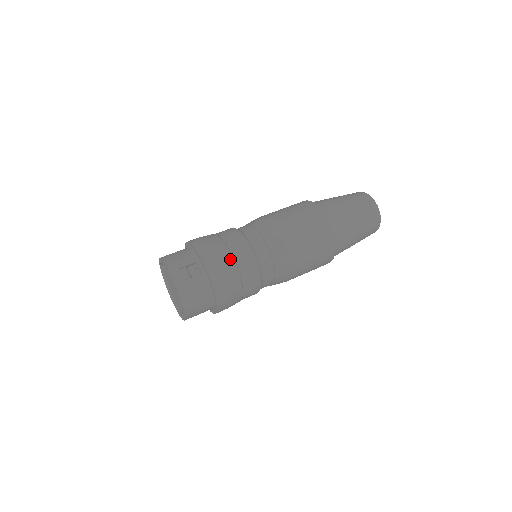
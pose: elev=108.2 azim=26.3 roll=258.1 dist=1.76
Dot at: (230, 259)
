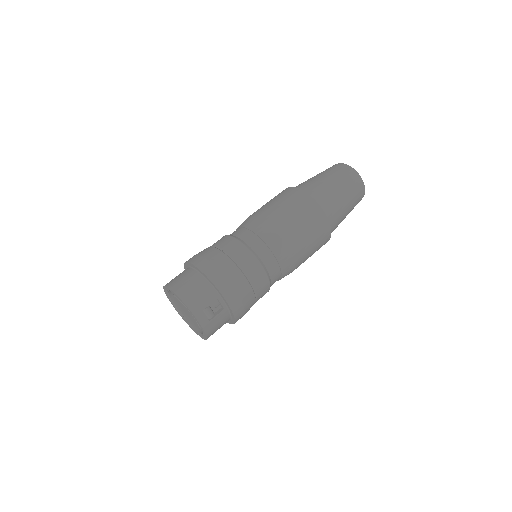
Dot at: (249, 289)
